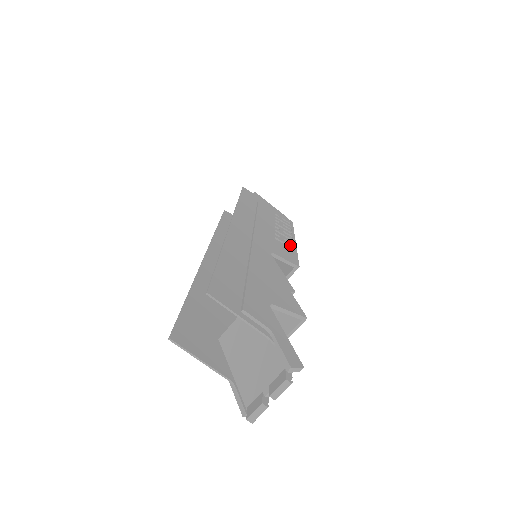
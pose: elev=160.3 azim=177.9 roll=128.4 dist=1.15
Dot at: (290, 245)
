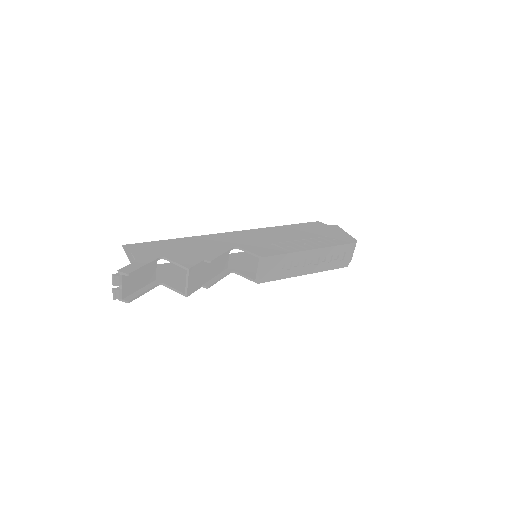
Dot at: (288, 249)
